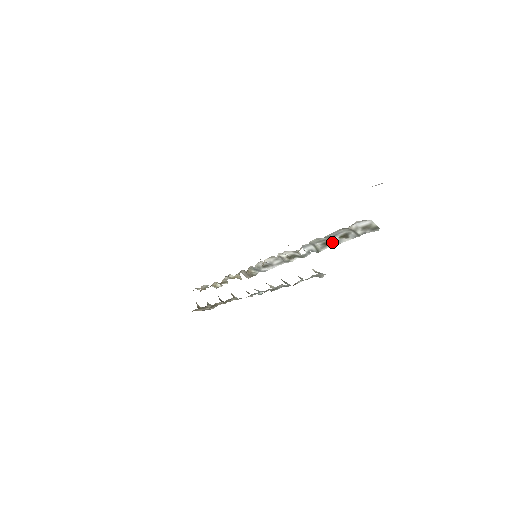
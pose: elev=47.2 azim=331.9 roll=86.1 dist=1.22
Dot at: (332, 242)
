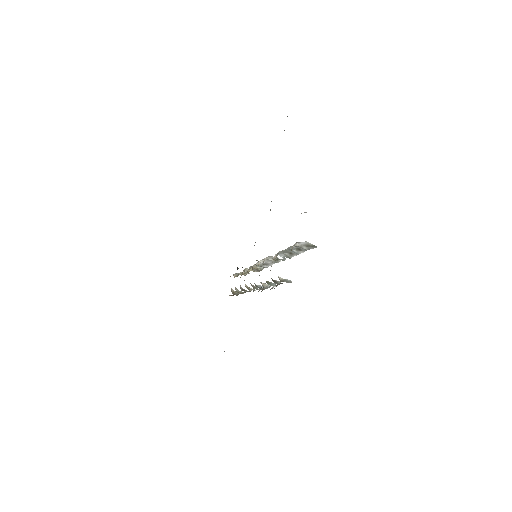
Dot at: (294, 253)
